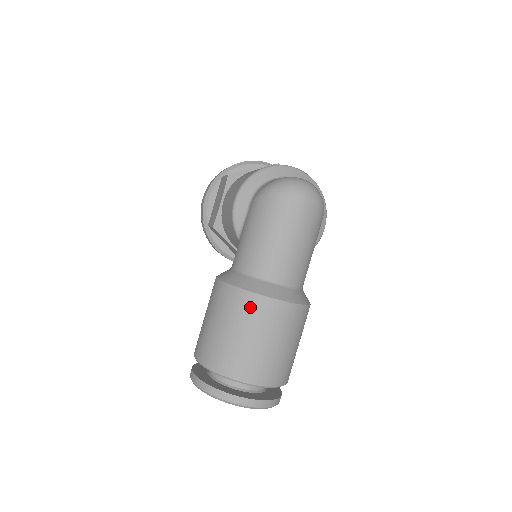
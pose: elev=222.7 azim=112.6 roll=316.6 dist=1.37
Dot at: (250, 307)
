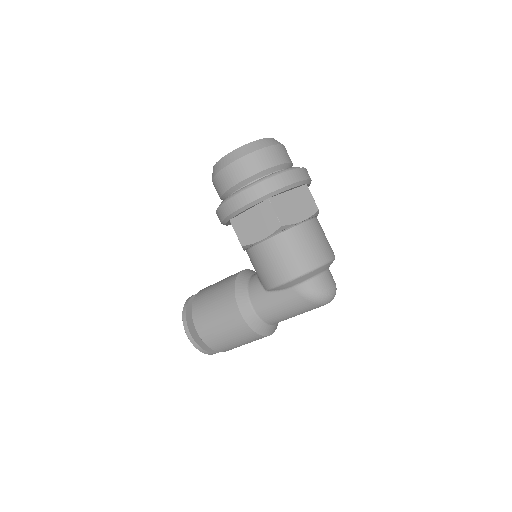
Dot at: (256, 339)
